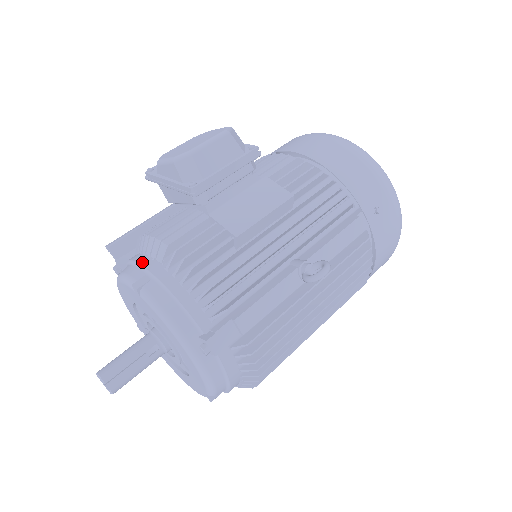
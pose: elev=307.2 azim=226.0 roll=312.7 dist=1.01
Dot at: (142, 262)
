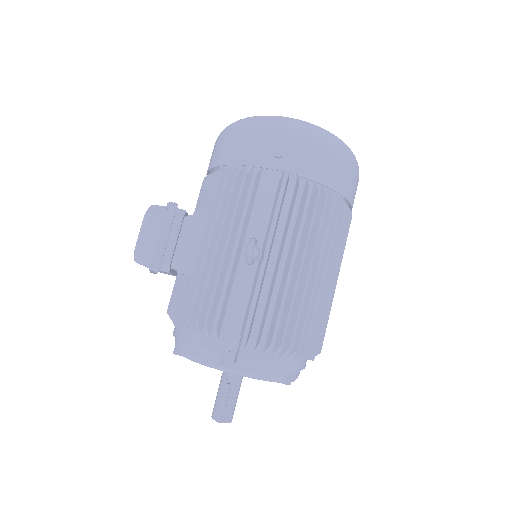
Dot at: (173, 333)
